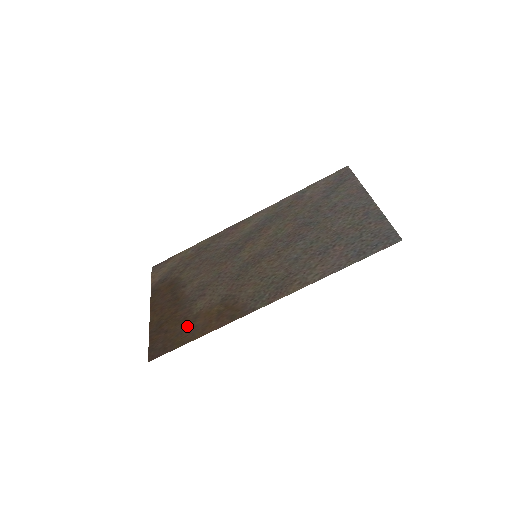
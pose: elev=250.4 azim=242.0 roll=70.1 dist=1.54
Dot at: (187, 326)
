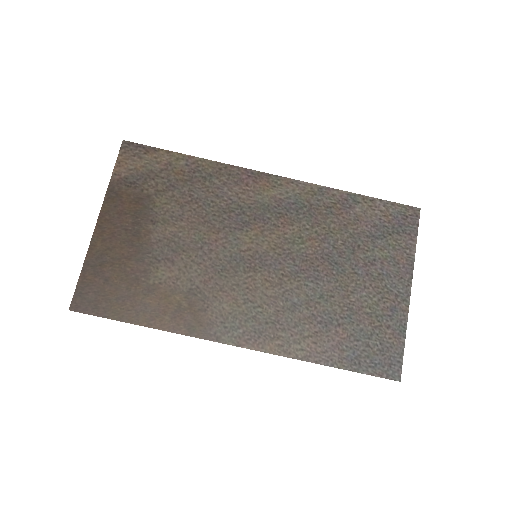
Dot at: (135, 295)
